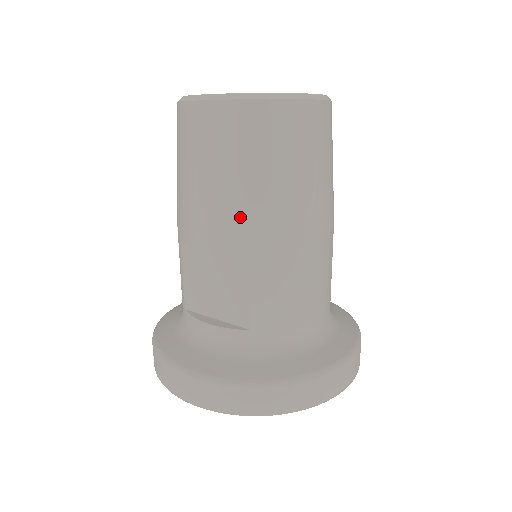
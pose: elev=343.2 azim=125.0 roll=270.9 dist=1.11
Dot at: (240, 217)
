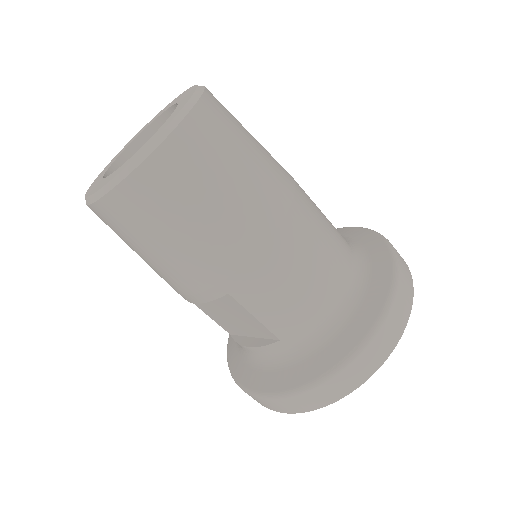
Dot at: (196, 273)
